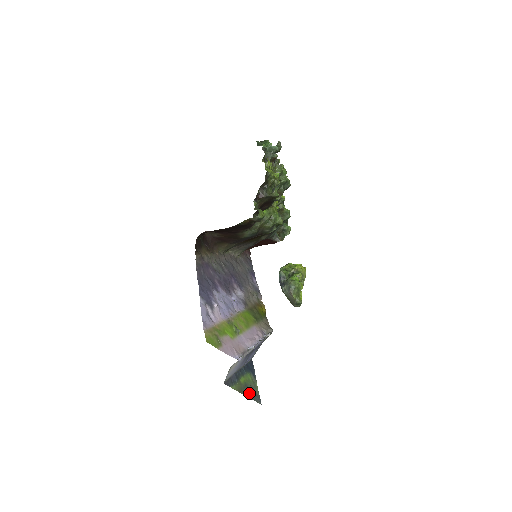
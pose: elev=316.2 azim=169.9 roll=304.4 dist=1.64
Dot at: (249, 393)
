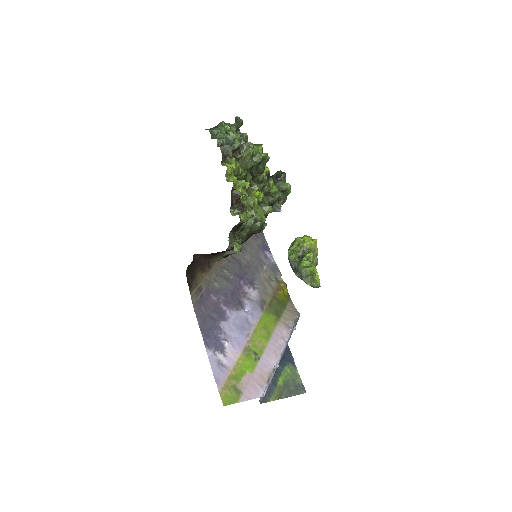
Dot at: (290, 390)
